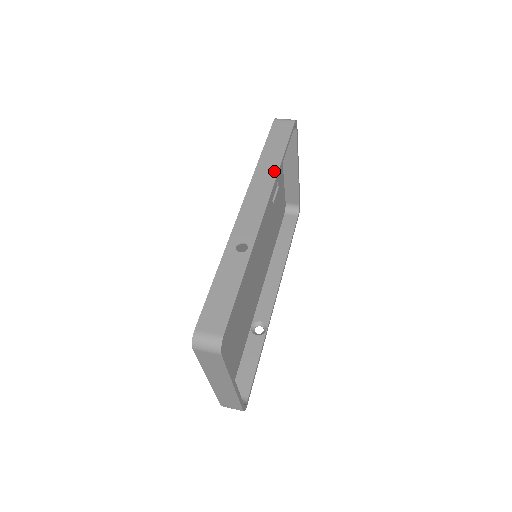
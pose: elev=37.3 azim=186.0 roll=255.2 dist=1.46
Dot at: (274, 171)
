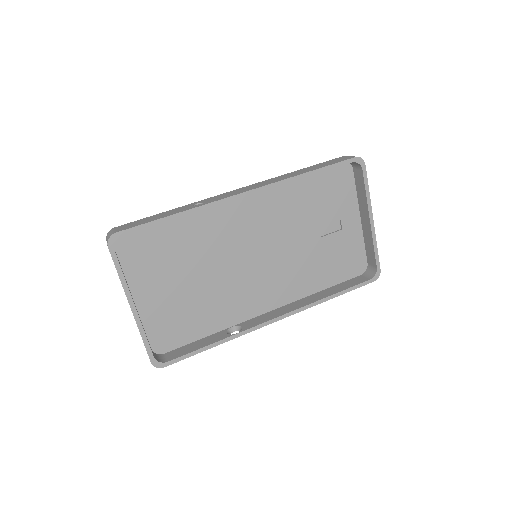
Dot at: (288, 177)
